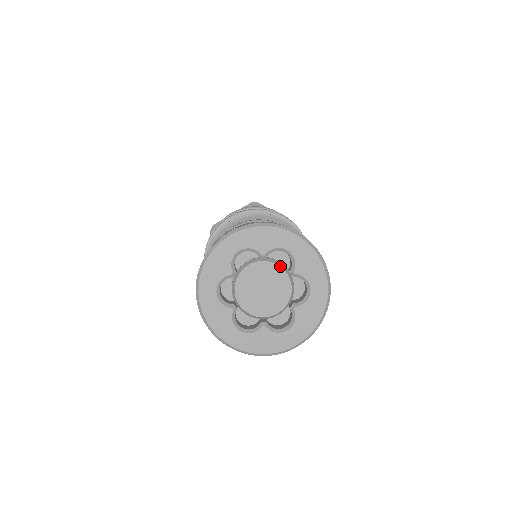
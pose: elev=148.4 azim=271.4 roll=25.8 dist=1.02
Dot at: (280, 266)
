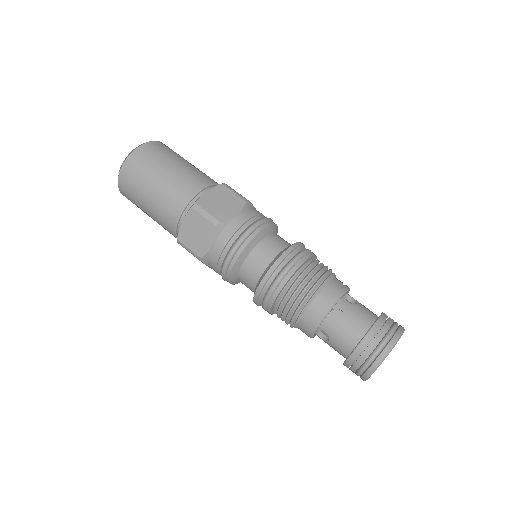
Dot at: occluded
